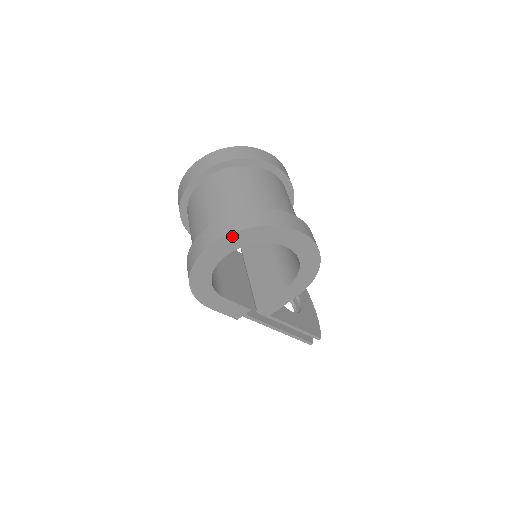
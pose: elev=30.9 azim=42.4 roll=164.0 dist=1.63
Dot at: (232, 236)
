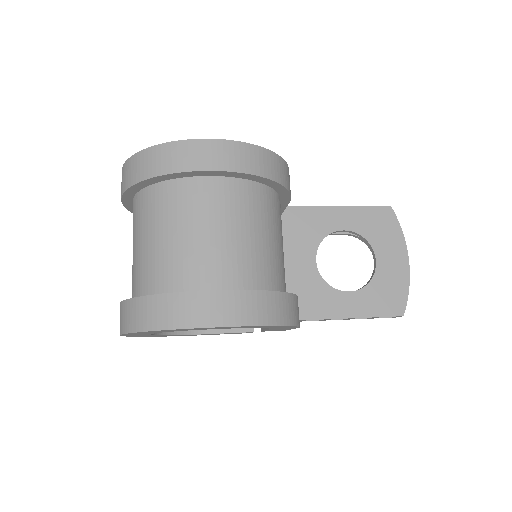
Dot at: (128, 334)
